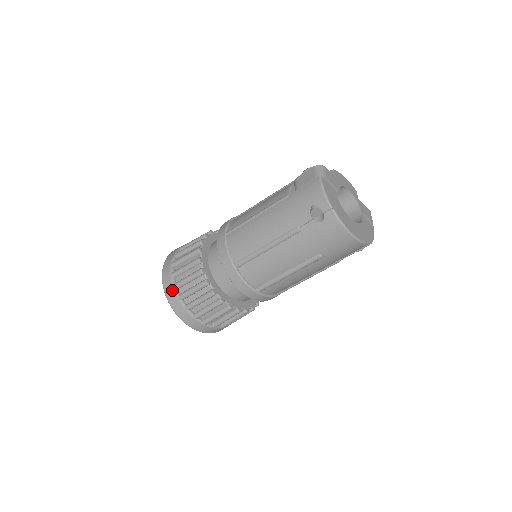
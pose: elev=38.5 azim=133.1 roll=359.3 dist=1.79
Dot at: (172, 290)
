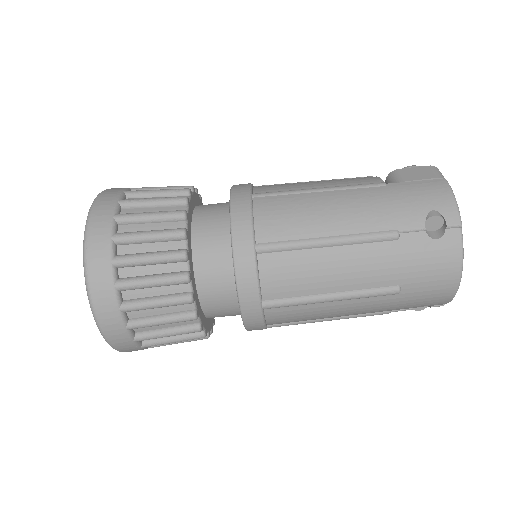
Dot at: (105, 242)
